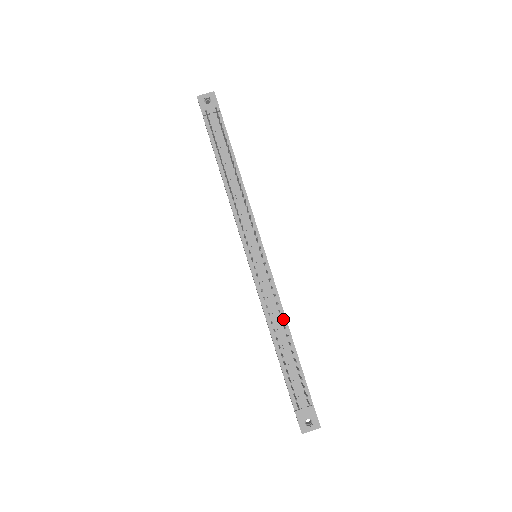
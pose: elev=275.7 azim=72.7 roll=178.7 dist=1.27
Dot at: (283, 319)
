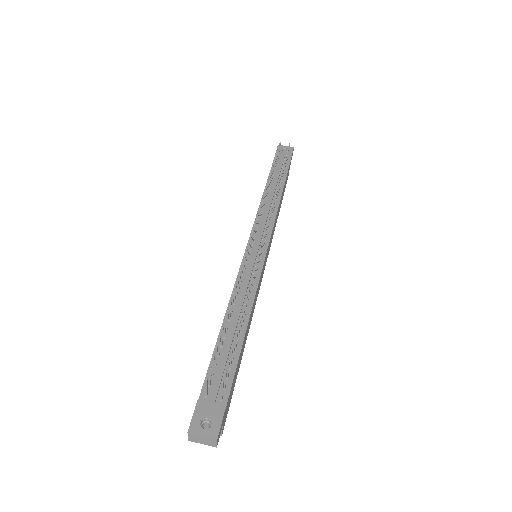
Dot at: occluded
